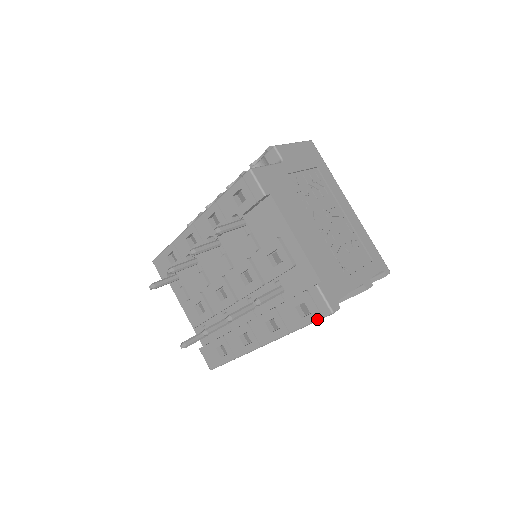
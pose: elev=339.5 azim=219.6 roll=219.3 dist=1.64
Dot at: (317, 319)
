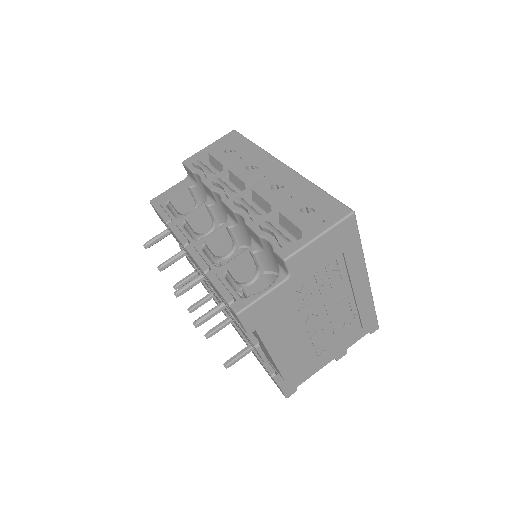
Dot at: occluded
